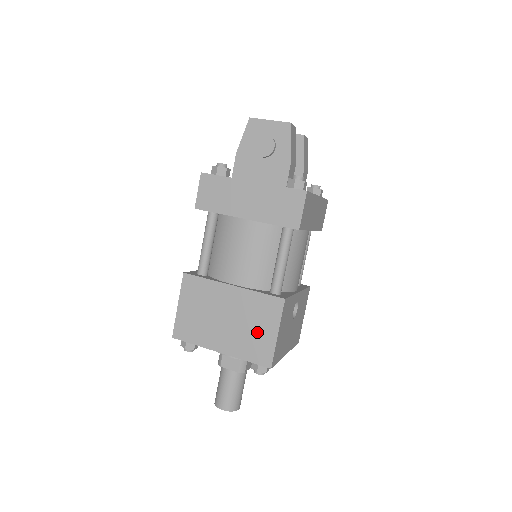
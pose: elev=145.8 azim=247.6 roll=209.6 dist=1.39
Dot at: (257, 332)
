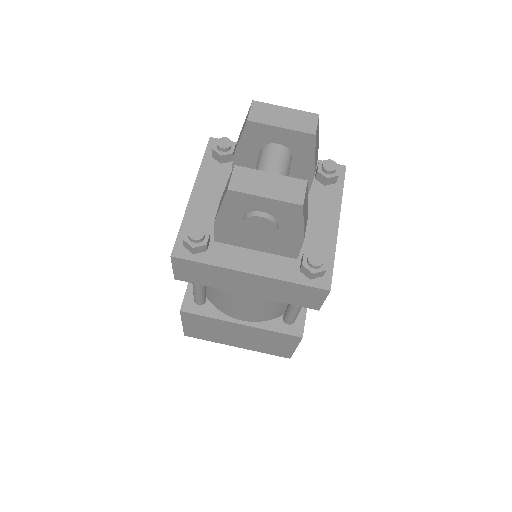
Dot at: (274, 346)
